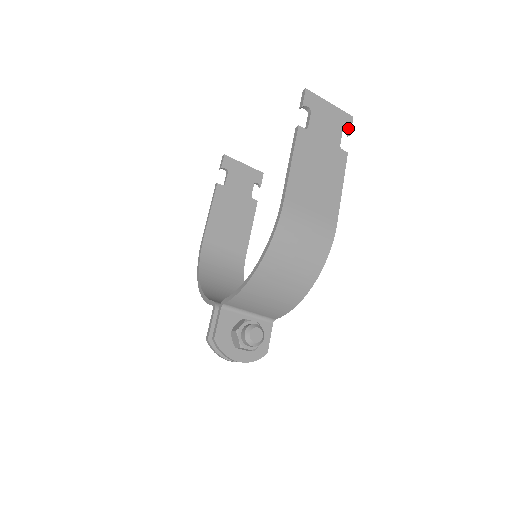
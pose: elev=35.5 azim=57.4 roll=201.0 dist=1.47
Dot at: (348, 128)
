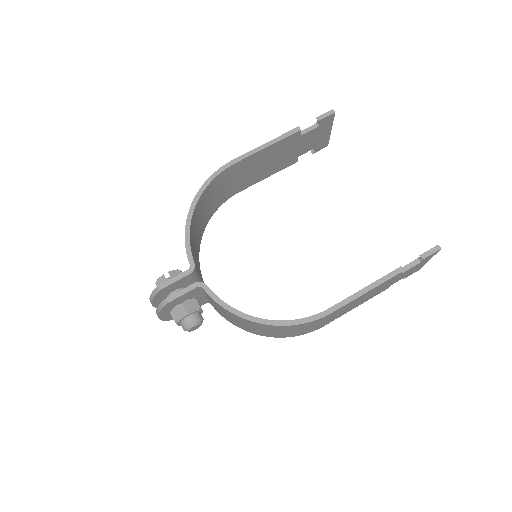
Dot at: (409, 275)
